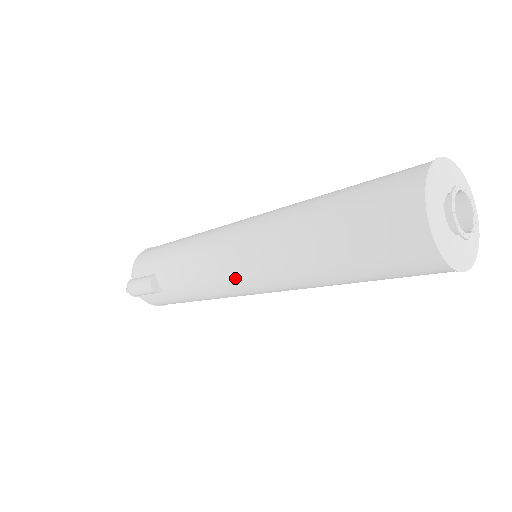
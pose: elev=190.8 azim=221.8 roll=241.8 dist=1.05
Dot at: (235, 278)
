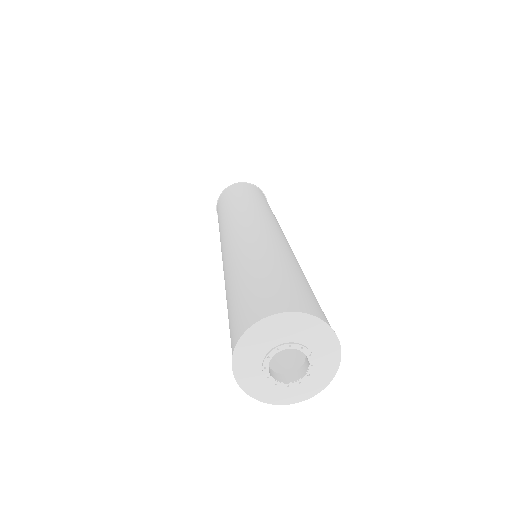
Dot at: occluded
